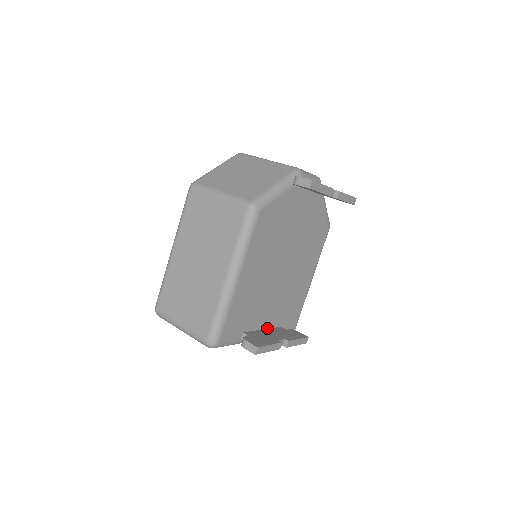
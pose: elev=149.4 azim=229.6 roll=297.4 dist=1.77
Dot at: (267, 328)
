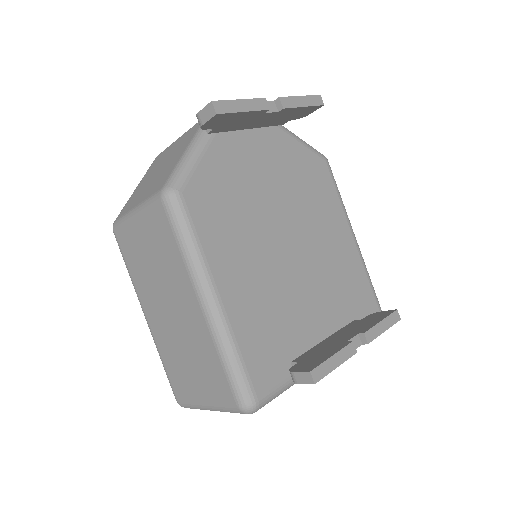
Dot at: (330, 335)
